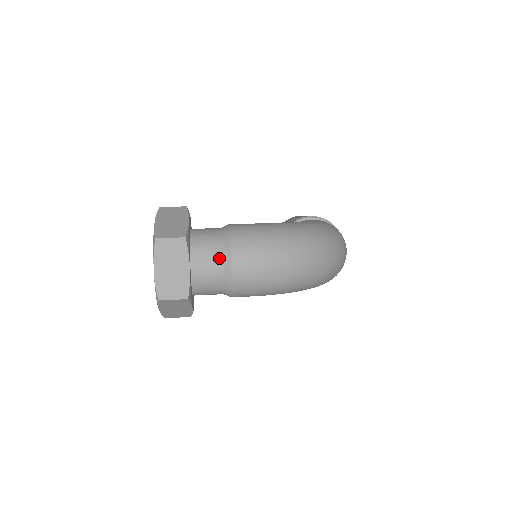
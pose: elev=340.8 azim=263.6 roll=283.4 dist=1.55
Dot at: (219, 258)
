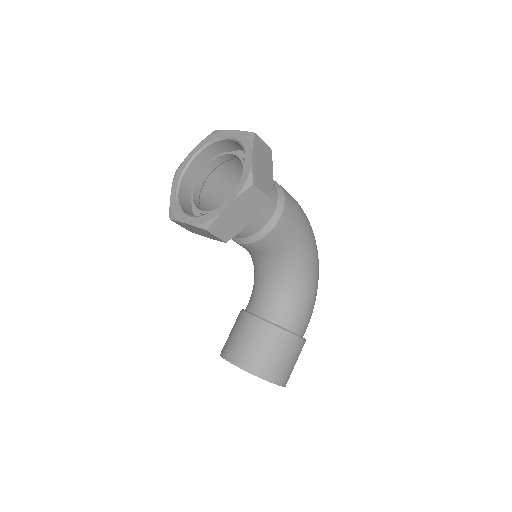
Dot at: occluded
